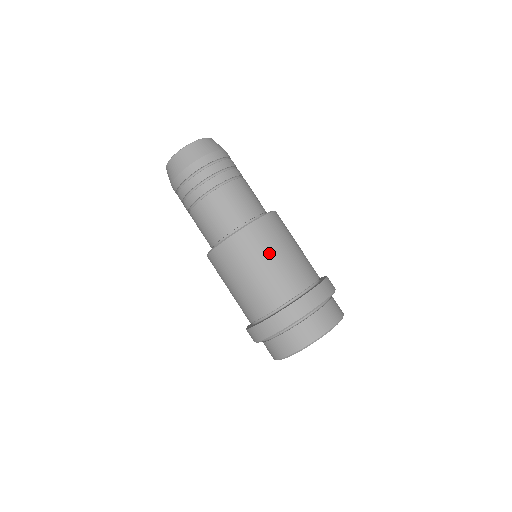
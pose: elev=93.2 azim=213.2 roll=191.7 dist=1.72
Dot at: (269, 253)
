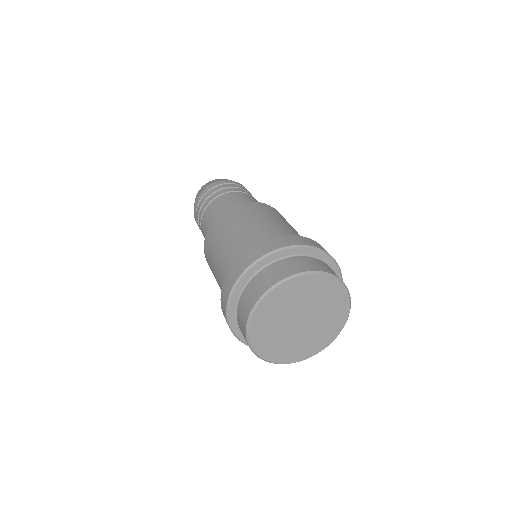
Dot at: (273, 217)
